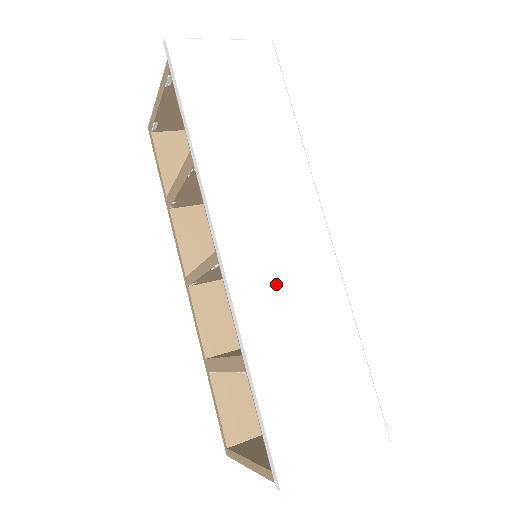
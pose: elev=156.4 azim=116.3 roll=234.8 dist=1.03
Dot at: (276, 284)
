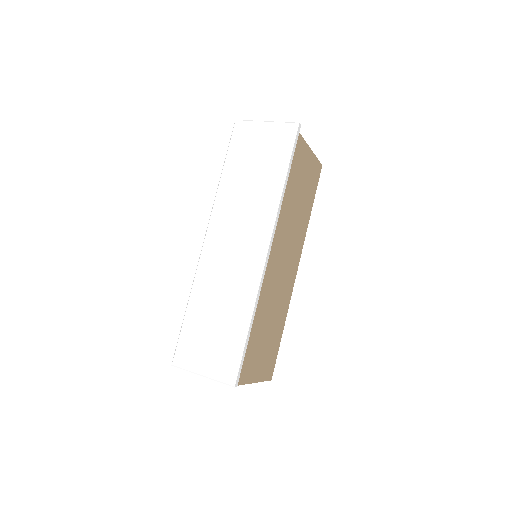
Dot at: (220, 270)
